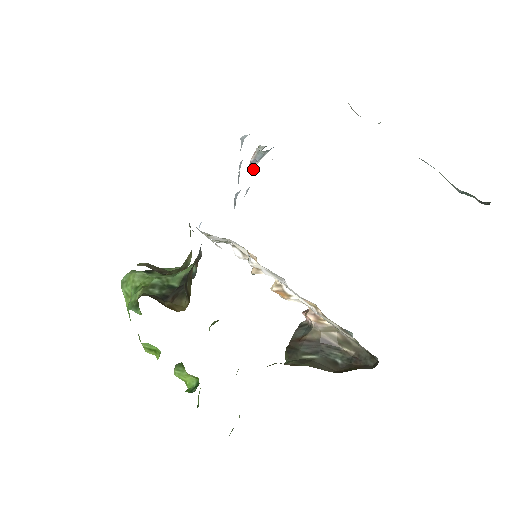
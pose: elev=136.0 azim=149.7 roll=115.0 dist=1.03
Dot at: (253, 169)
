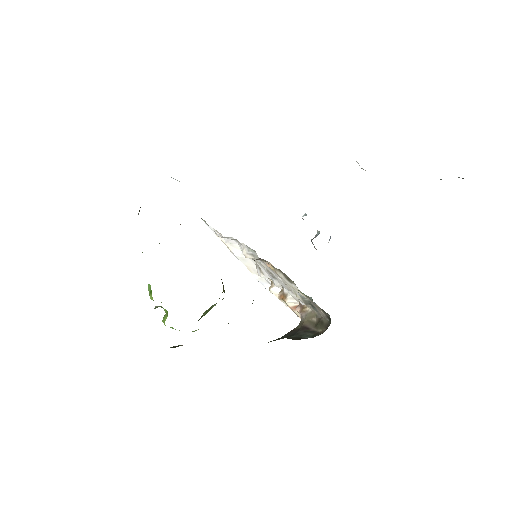
Dot at: occluded
